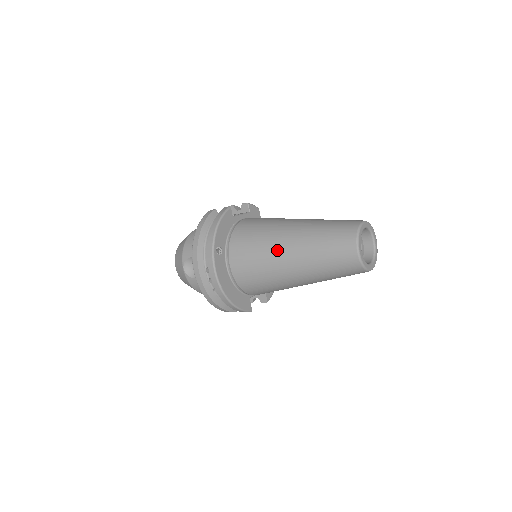
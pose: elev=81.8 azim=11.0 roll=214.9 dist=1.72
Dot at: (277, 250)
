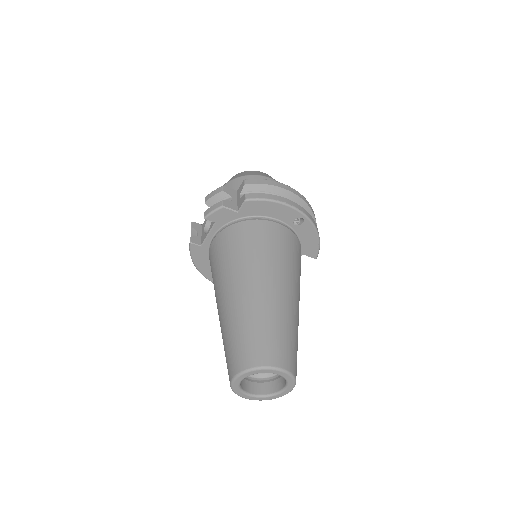
Dot at: occluded
